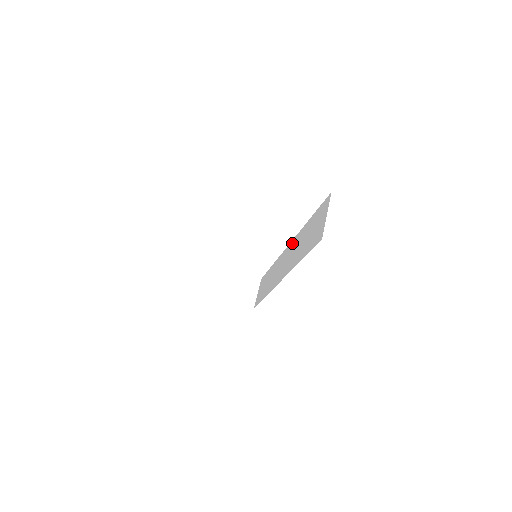
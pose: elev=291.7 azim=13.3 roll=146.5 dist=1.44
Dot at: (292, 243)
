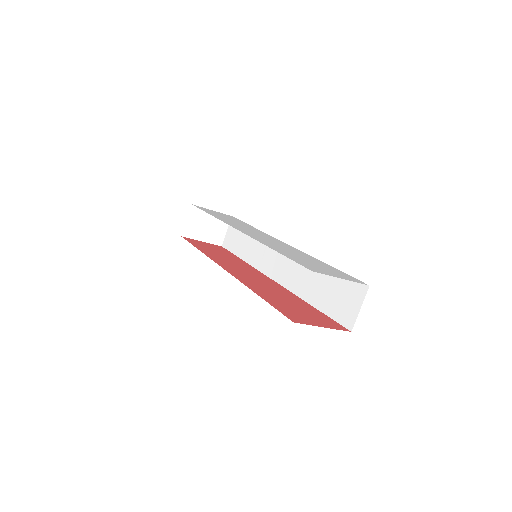
Dot at: occluded
